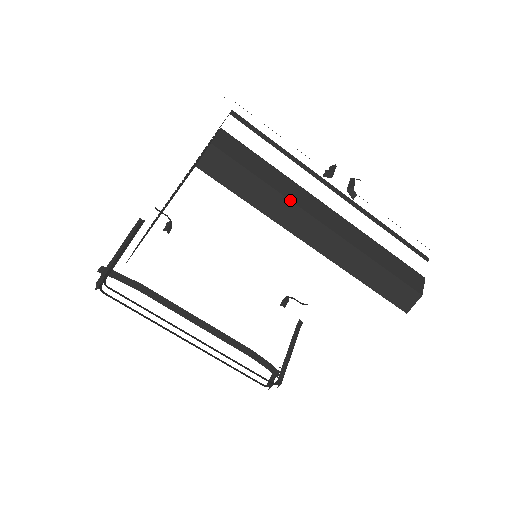
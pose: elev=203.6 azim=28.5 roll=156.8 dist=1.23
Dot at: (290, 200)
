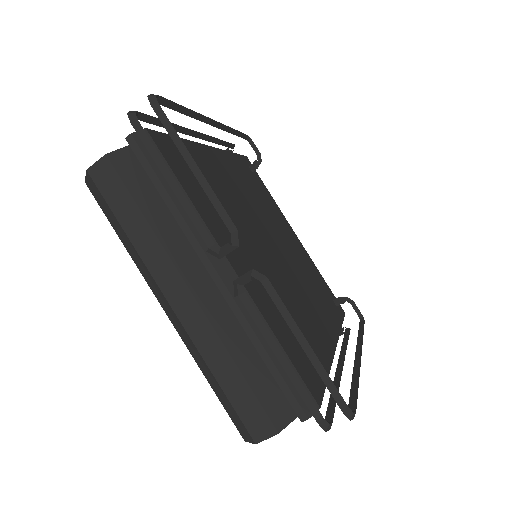
Dot at: (143, 262)
